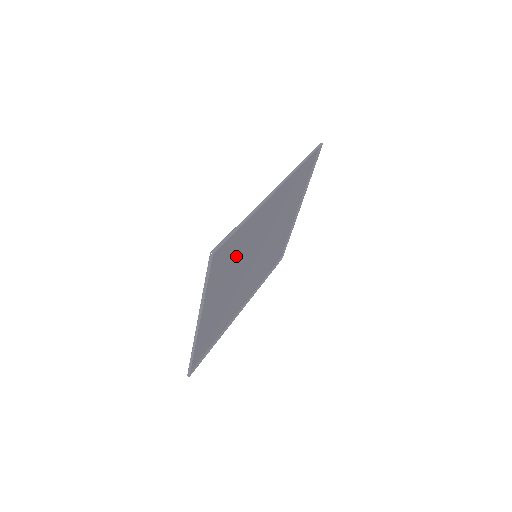
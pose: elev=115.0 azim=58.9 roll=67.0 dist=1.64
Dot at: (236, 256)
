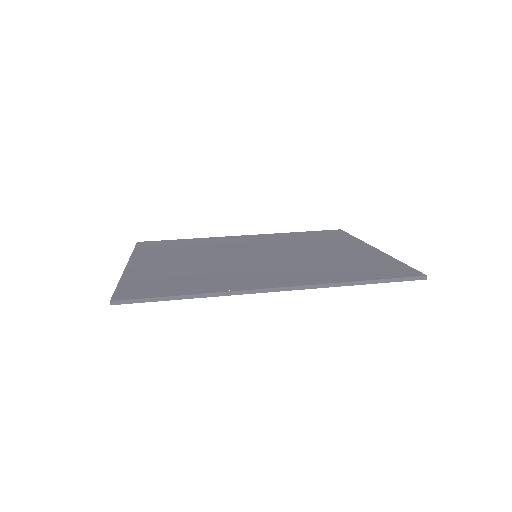
Dot at: (193, 274)
